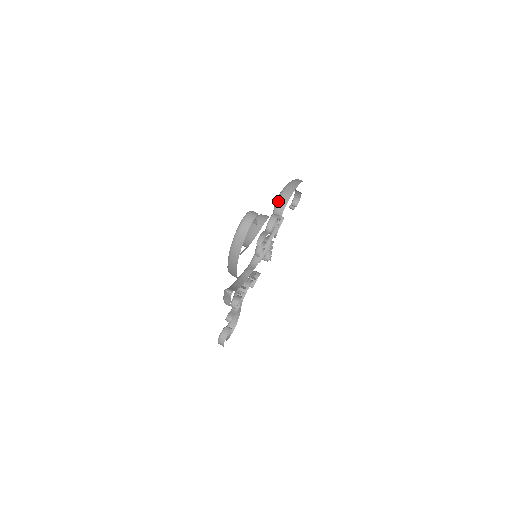
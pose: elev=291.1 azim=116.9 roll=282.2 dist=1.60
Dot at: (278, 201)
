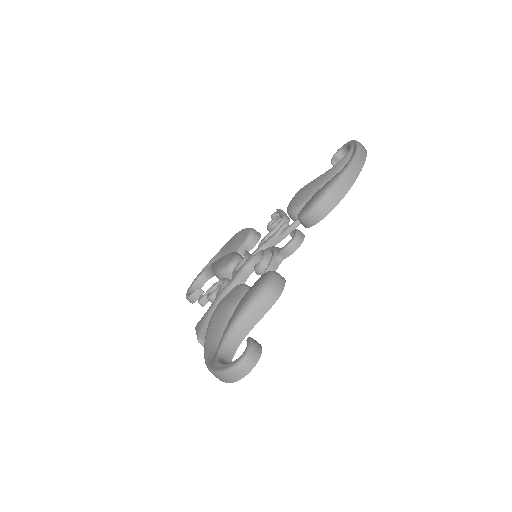
Dot at: (312, 211)
